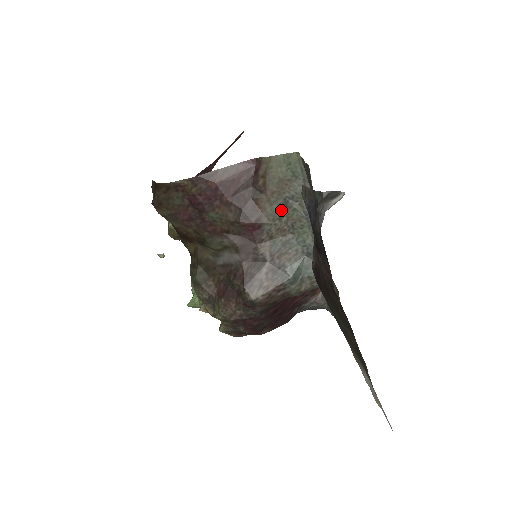
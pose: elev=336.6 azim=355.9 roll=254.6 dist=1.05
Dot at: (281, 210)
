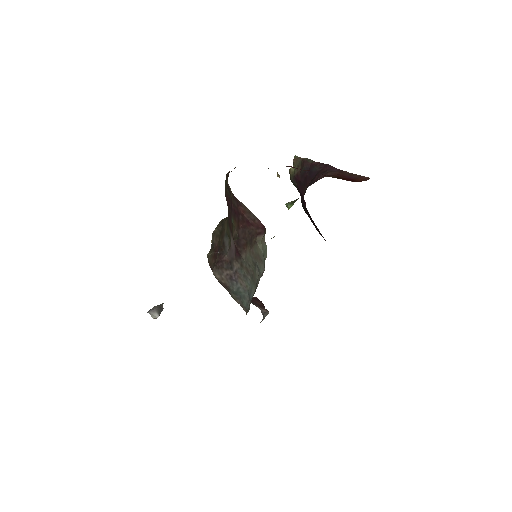
Dot at: (252, 264)
